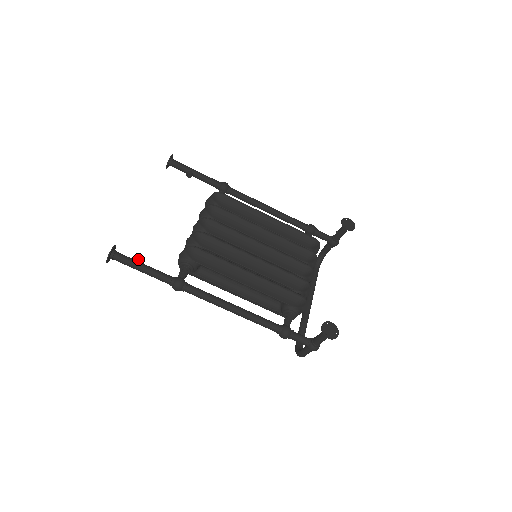
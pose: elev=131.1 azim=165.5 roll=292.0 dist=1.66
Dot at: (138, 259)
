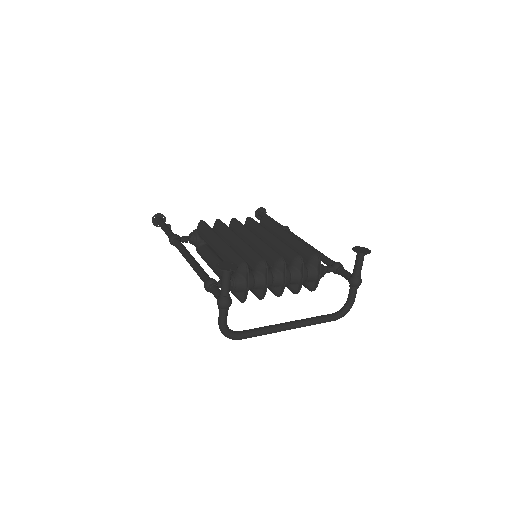
Dot at: (168, 224)
